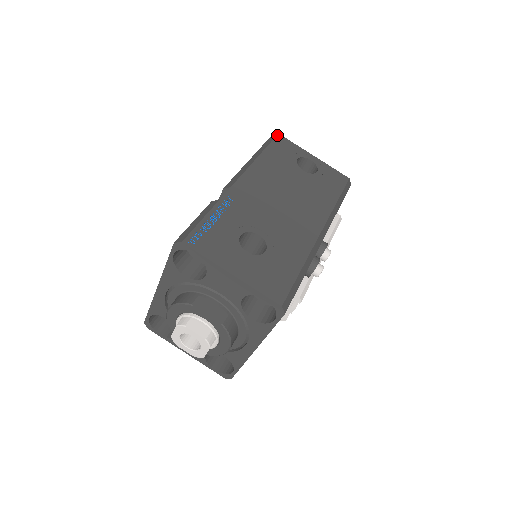
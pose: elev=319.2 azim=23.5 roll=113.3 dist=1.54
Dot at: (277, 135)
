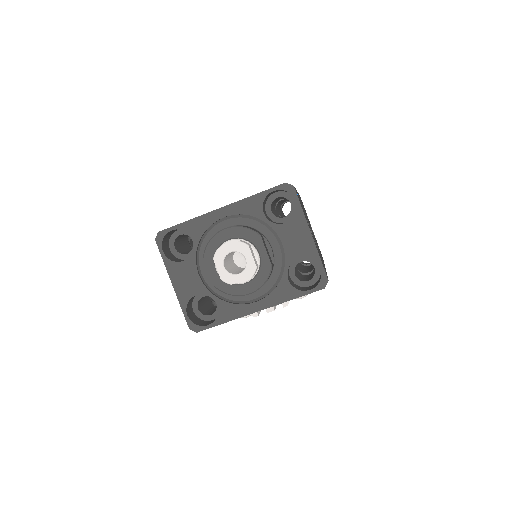
Dot at: occluded
